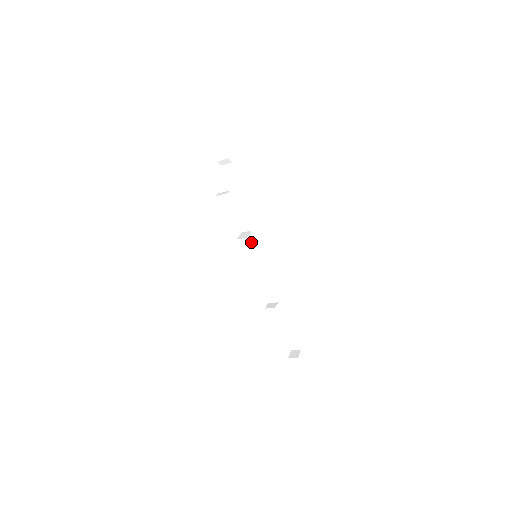
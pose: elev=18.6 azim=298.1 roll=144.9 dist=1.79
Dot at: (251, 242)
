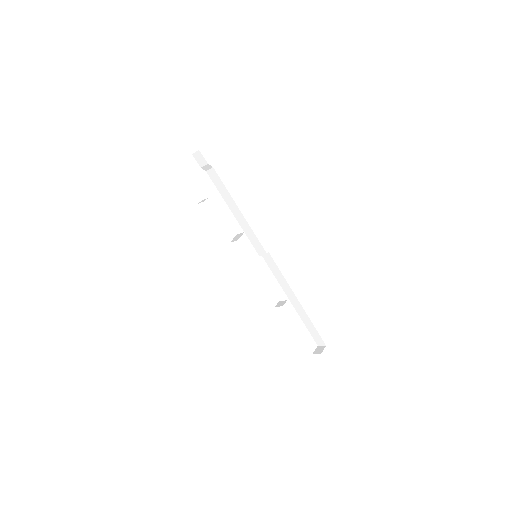
Dot at: (252, 242)
